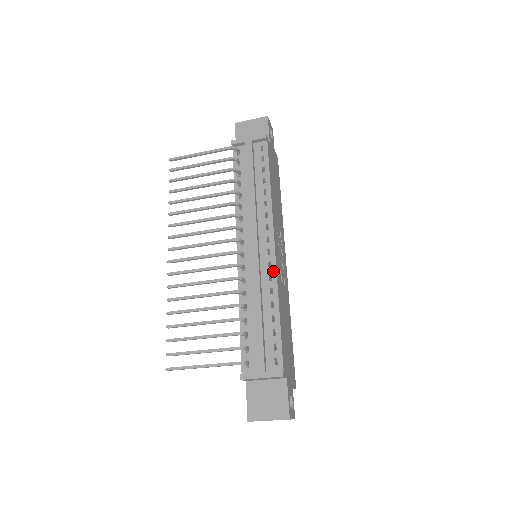
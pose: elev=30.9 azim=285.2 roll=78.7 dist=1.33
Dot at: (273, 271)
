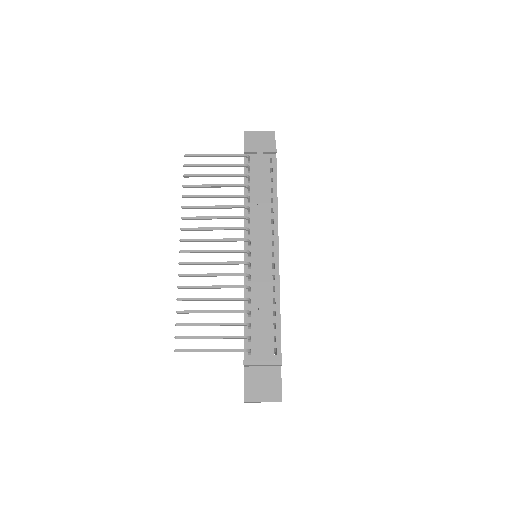
Dot at: (276, 272)
